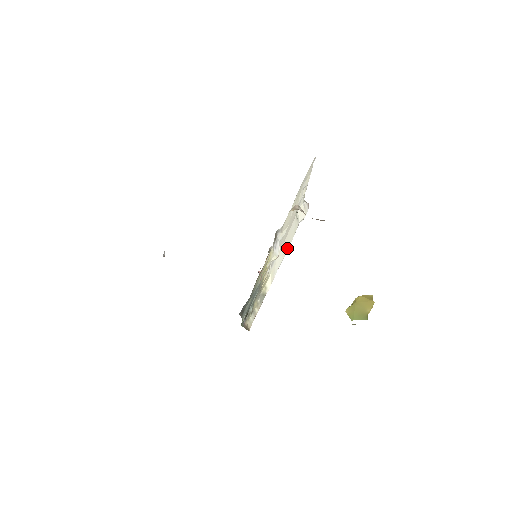
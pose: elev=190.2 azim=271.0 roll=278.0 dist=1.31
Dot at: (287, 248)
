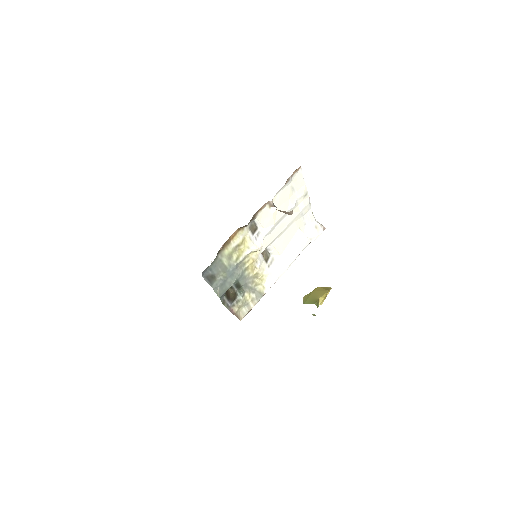
Dot at: (292, 259)
